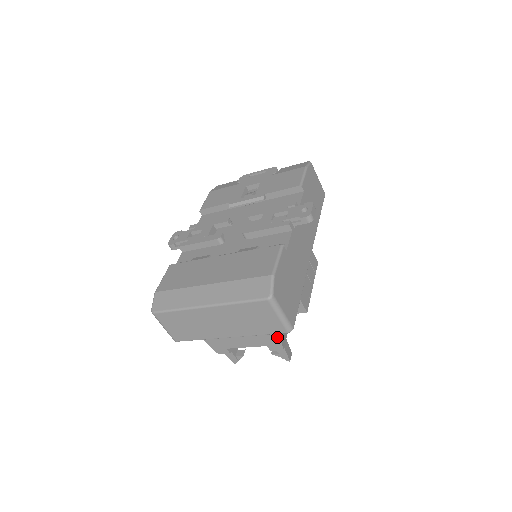
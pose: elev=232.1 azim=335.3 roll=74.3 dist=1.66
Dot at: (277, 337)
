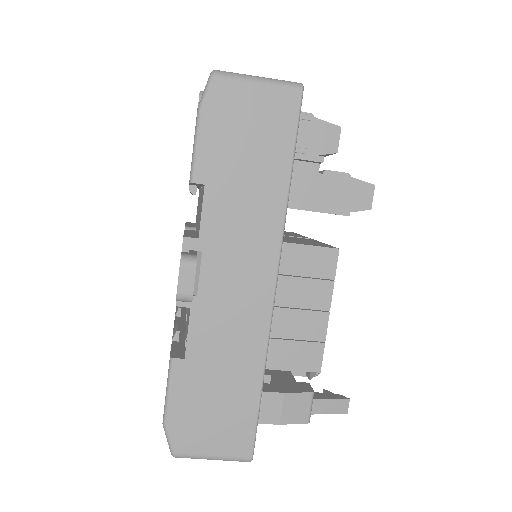
Dot at: (279, 423)
